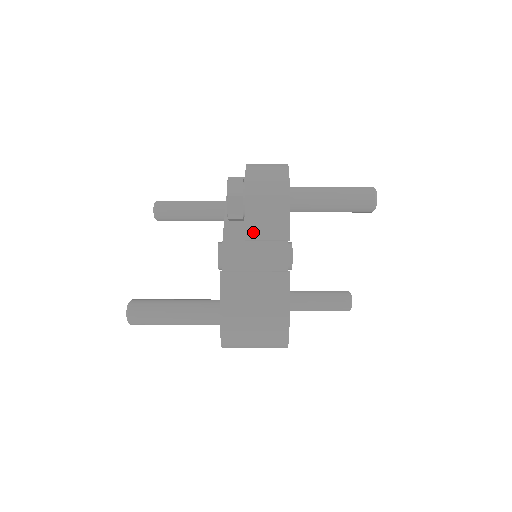
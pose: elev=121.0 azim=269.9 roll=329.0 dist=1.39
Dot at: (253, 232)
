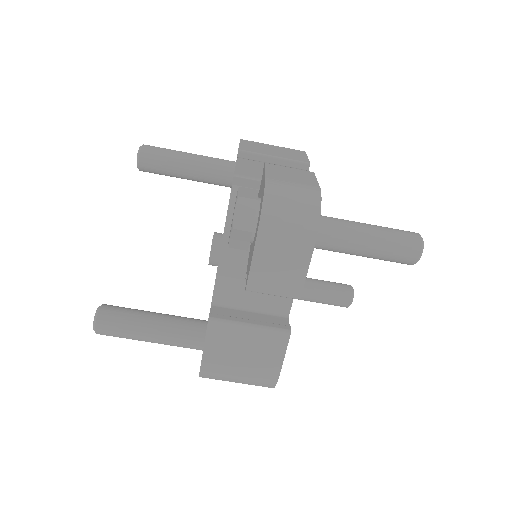
Dot at: (257, 284)
